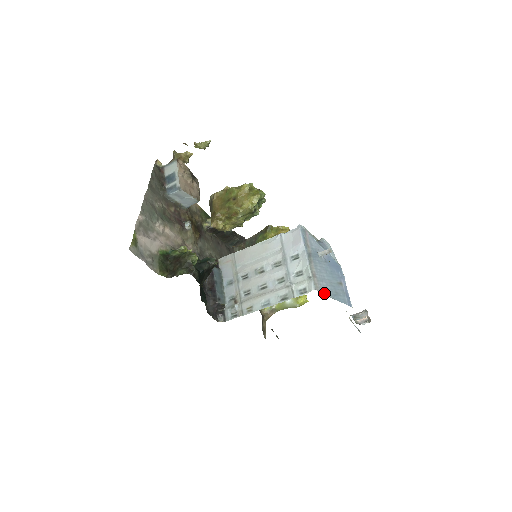
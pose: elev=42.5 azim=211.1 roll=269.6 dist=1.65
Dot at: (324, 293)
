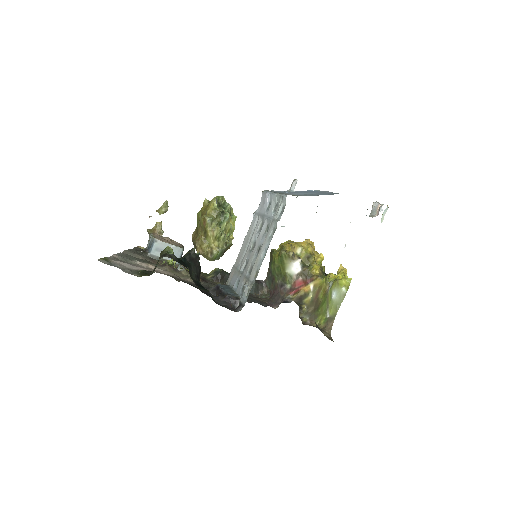
Dot at: occluded
